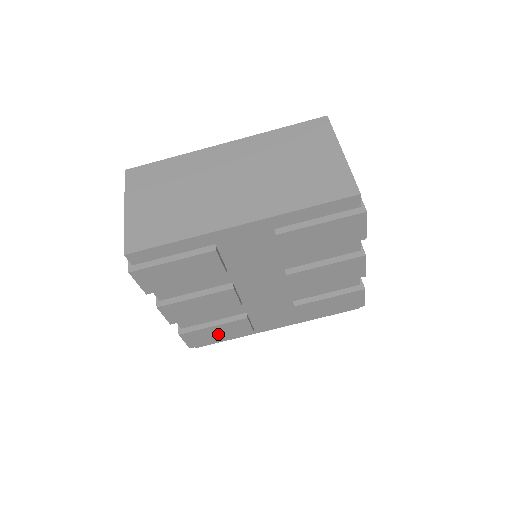
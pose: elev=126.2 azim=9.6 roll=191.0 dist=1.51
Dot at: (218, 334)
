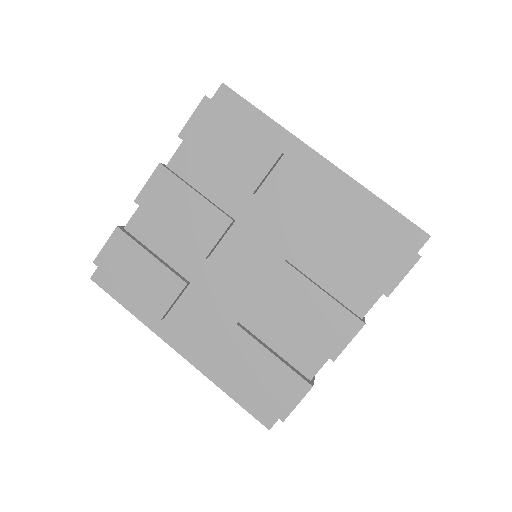
Dot at: (138, 275)
